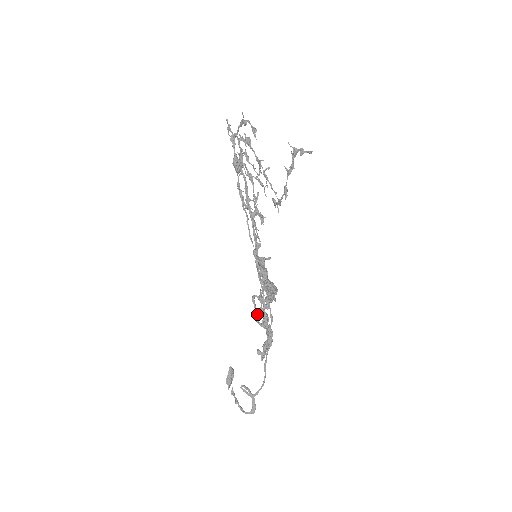
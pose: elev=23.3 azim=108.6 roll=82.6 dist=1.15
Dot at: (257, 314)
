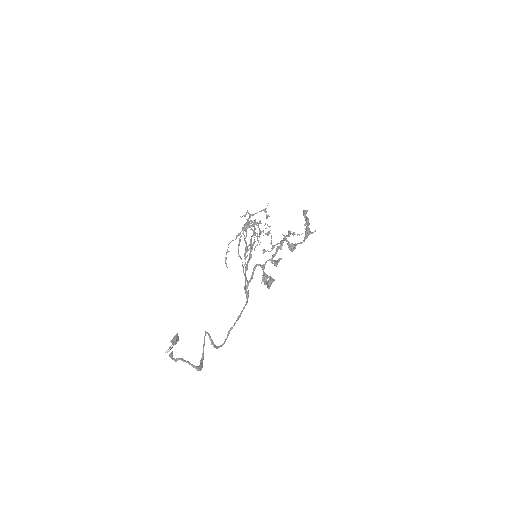
Dot at: occluded
